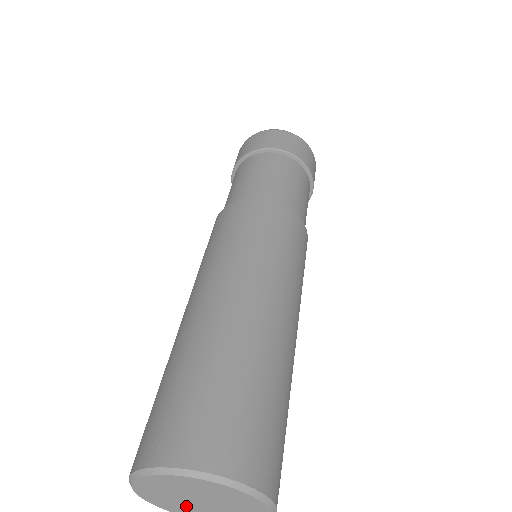
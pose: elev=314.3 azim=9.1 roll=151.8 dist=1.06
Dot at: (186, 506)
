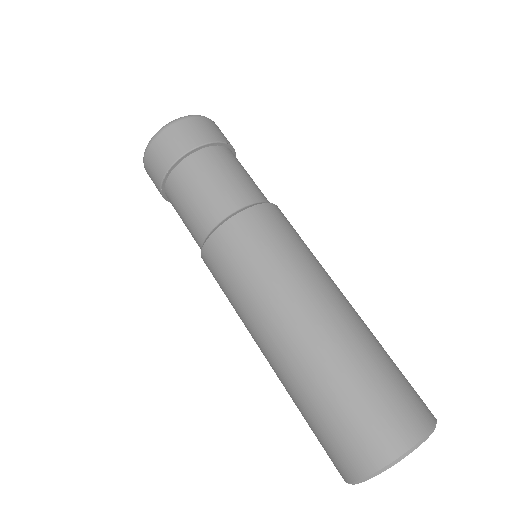
Dot at: occluded
